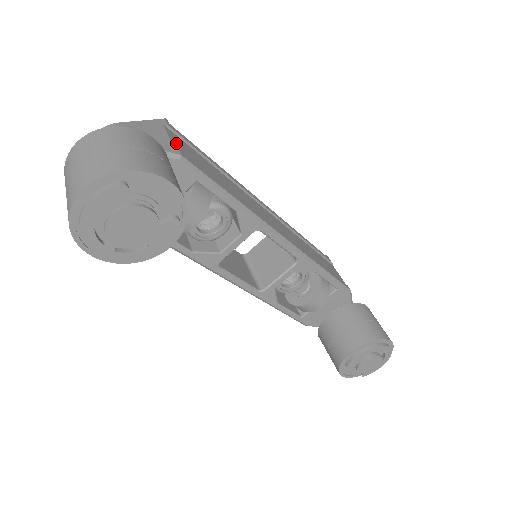
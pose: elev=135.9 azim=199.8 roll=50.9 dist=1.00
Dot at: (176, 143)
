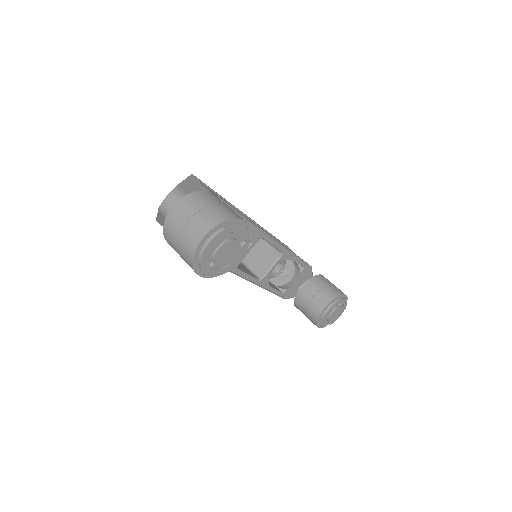
Dot at: (210, 191)
